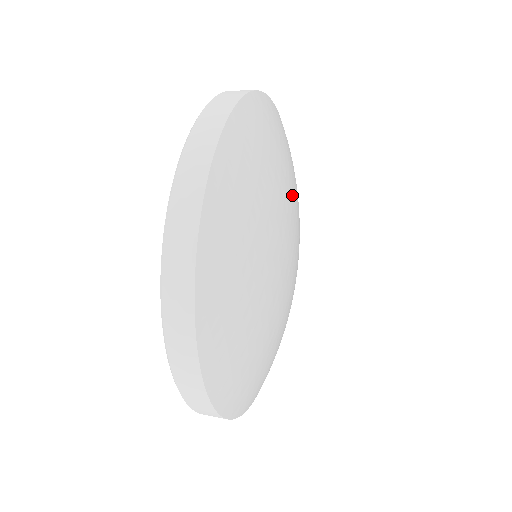
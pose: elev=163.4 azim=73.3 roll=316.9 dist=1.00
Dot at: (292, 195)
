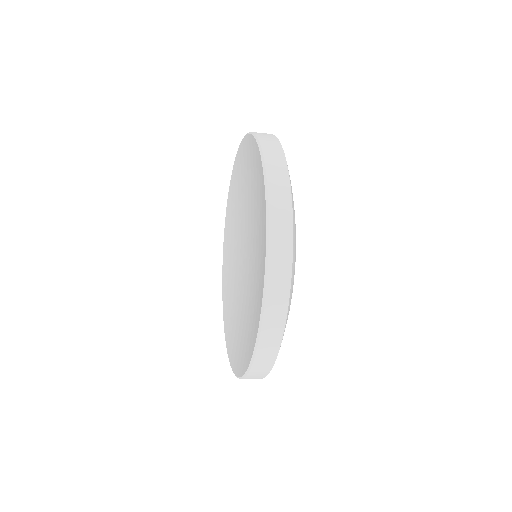
Dot at: occluded
